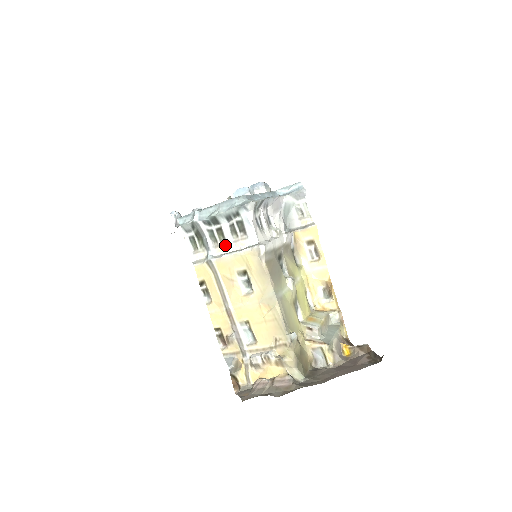
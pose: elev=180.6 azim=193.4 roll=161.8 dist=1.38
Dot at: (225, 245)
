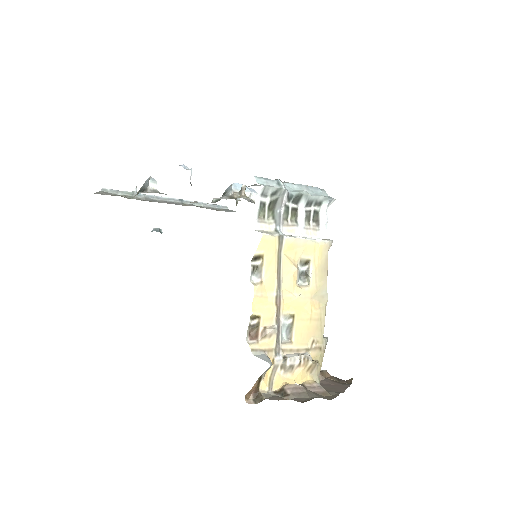
Dot at: (296, 227)
